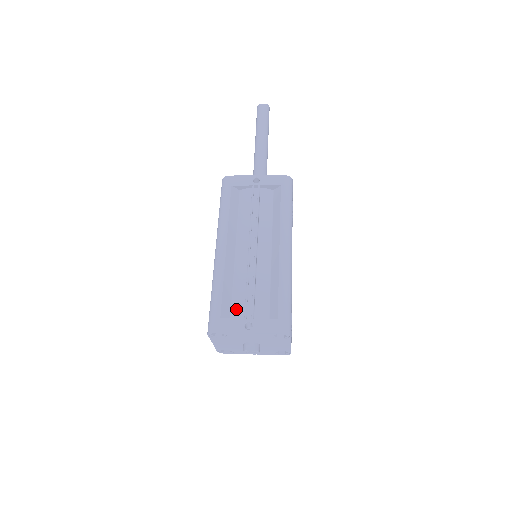
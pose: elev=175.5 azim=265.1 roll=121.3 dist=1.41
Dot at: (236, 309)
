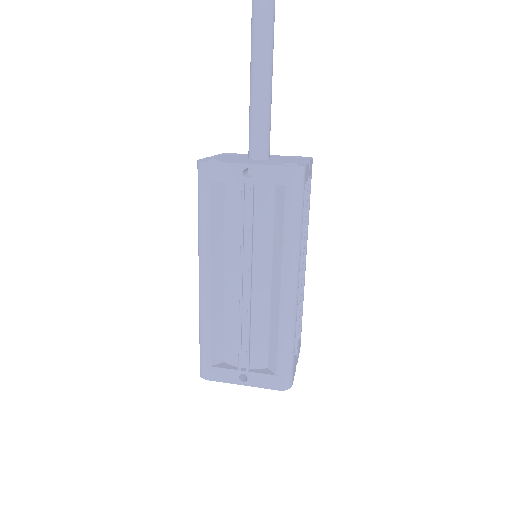
Dot at: (229, 353)
